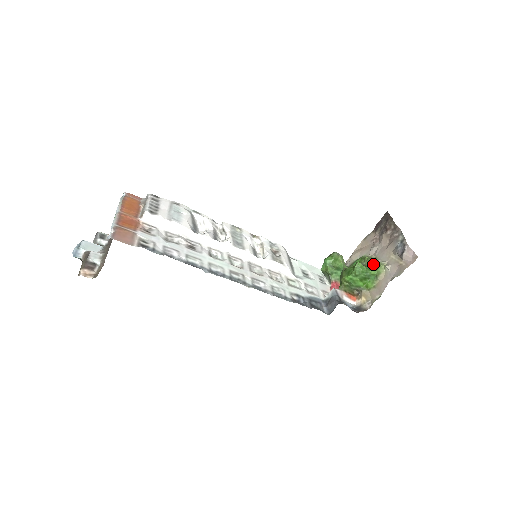
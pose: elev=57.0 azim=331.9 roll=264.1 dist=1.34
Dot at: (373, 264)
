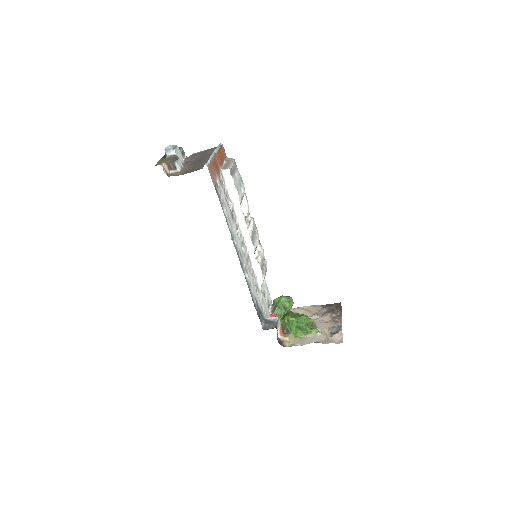
Dot at: (310, 324)
